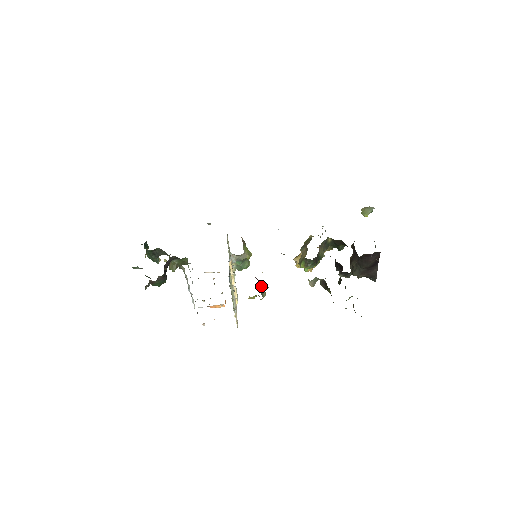
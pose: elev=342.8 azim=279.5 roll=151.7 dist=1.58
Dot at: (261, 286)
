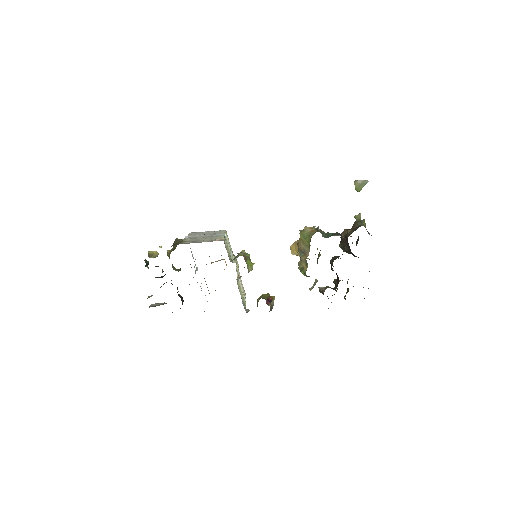
Dot at: (271, 305)
